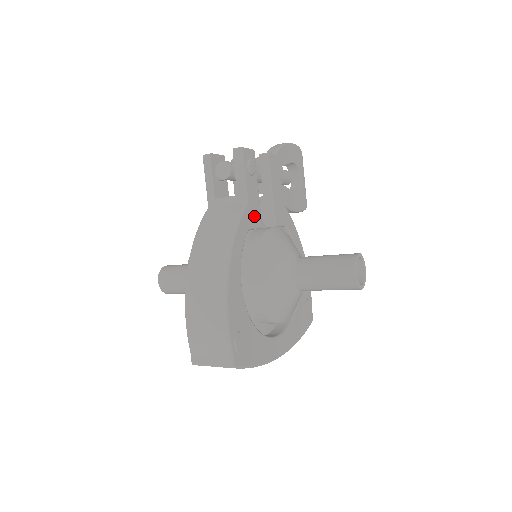
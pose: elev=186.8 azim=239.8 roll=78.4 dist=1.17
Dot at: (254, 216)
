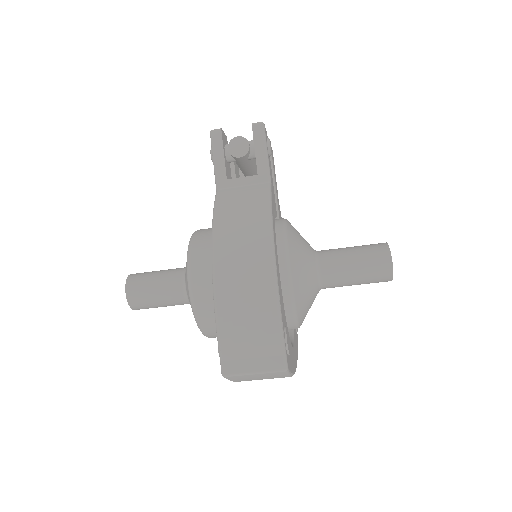
Dot at: (274, 201)
